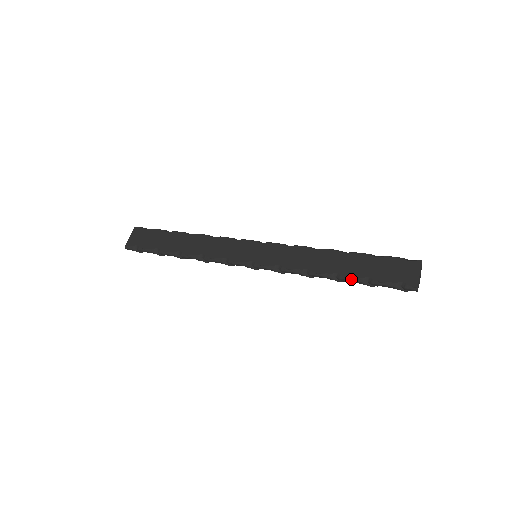
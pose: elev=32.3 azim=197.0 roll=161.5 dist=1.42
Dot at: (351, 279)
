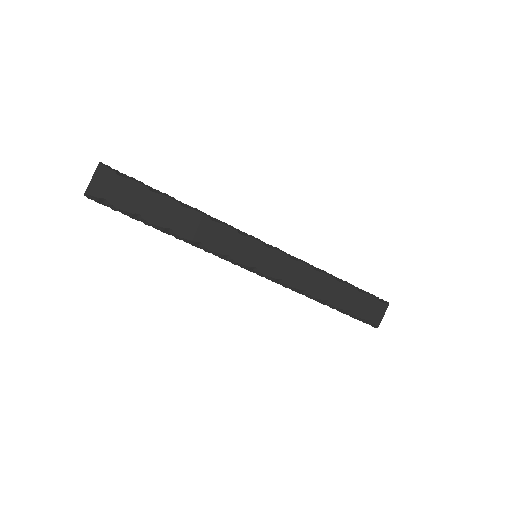
Dot at: (336, 309)
